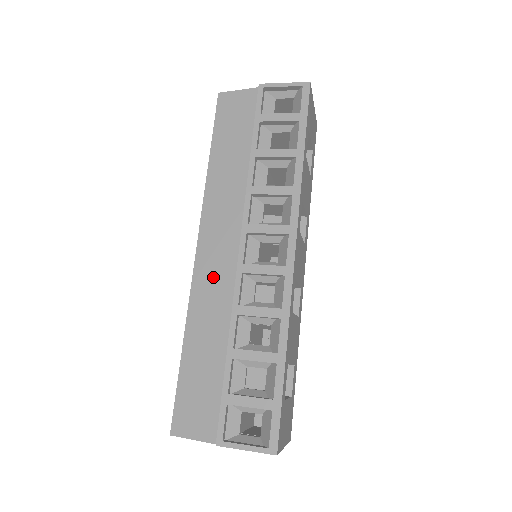
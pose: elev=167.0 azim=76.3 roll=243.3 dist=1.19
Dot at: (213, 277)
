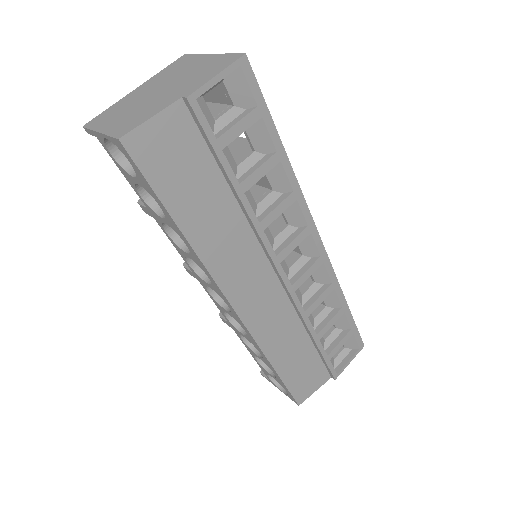
Dot at: (267, 314)
